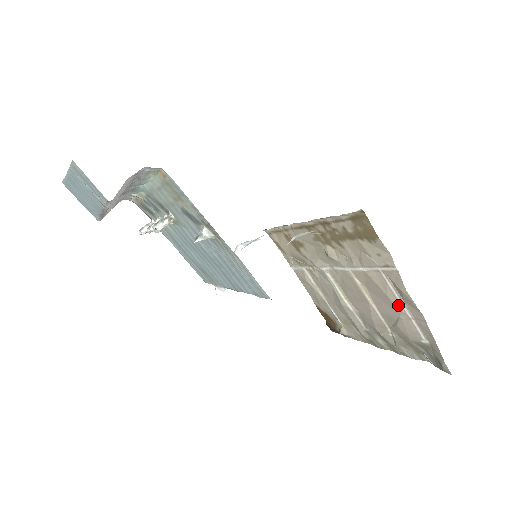
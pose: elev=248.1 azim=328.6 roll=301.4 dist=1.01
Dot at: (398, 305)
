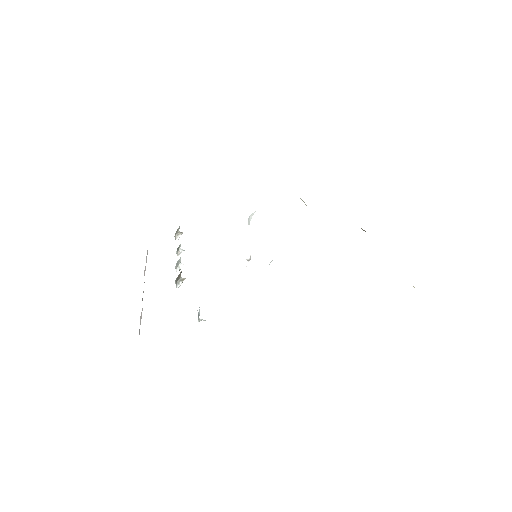
Dot at: occluded
